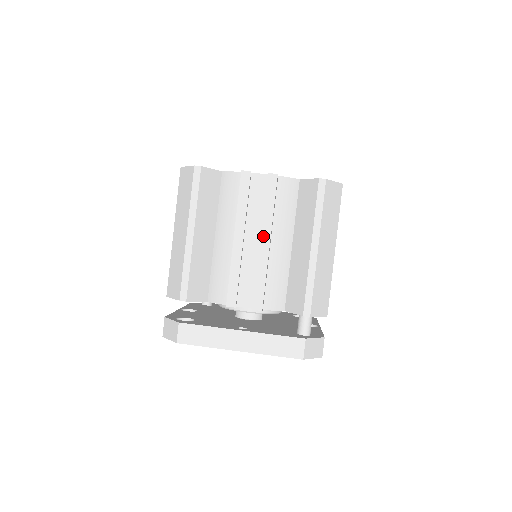
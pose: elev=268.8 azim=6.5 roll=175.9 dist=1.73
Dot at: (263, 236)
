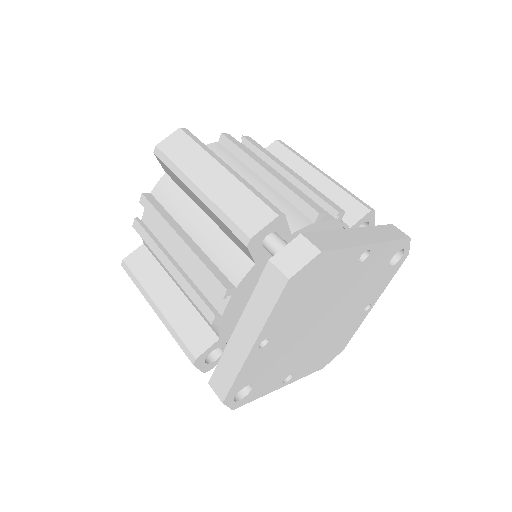
Dot at: (174, 240)
